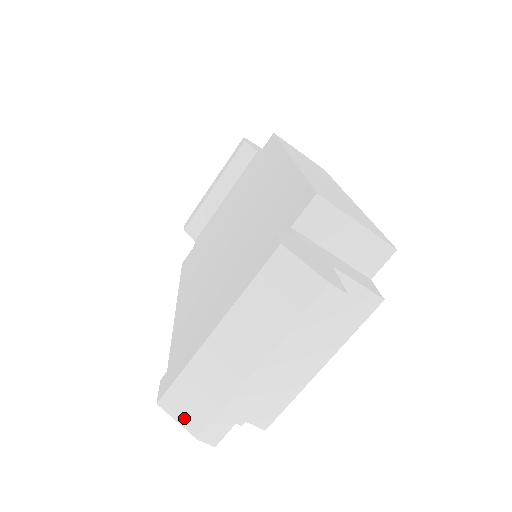
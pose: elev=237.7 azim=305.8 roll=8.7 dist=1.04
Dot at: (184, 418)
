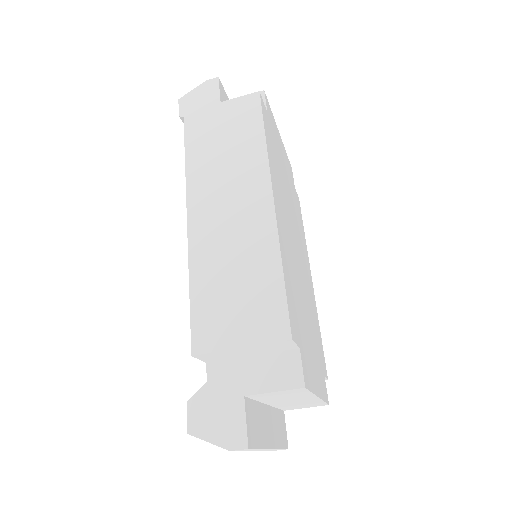
Dot at: occluded
